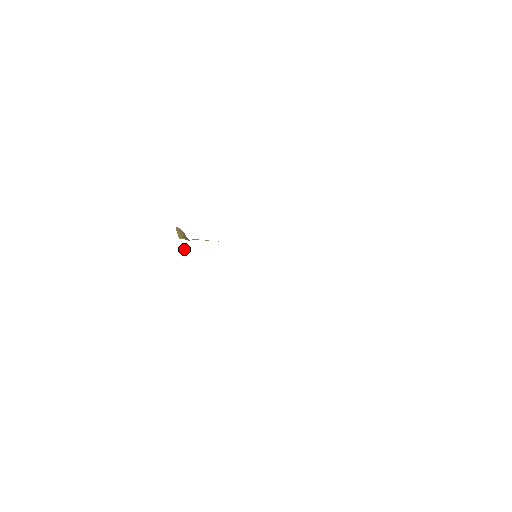
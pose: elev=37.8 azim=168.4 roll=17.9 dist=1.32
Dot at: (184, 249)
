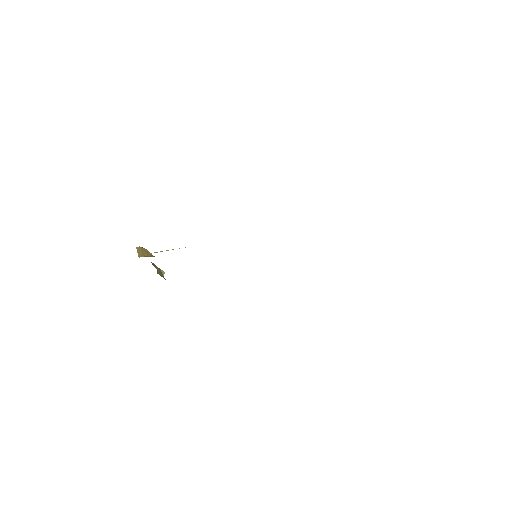
Dot at: (158, 271)
